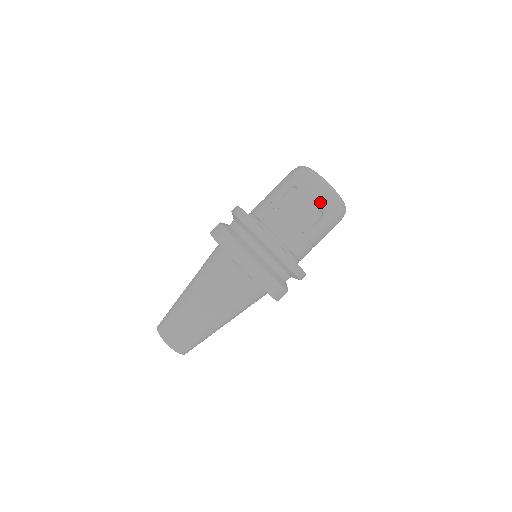
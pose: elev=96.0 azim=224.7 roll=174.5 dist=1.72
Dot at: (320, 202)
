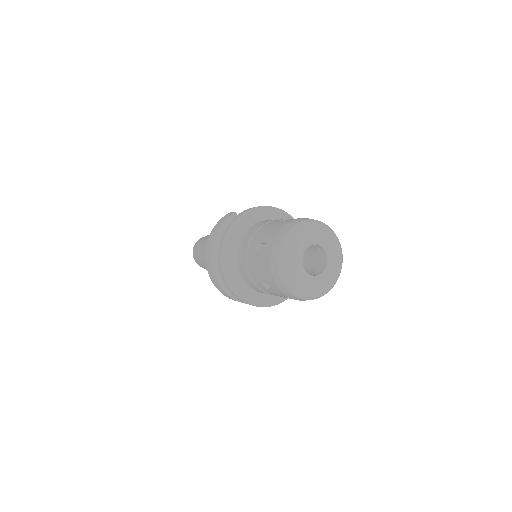
Dot at: (271, 280)
